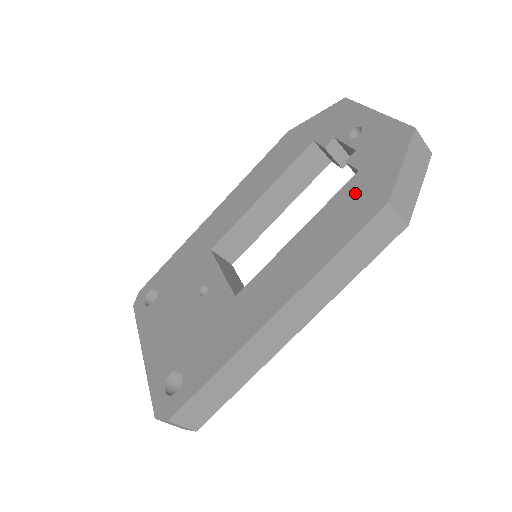
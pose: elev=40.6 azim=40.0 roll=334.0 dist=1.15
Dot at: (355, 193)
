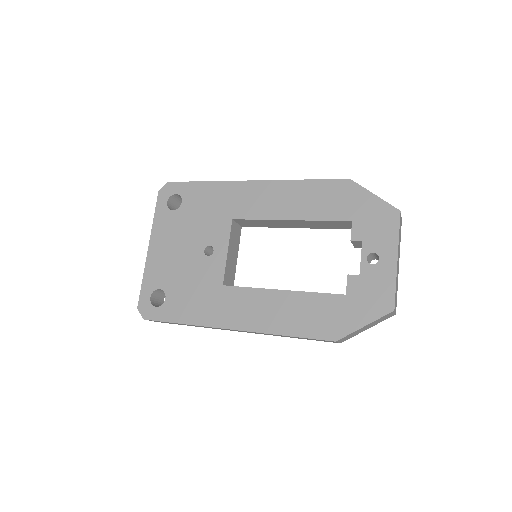
Dot at: (330, 309)
